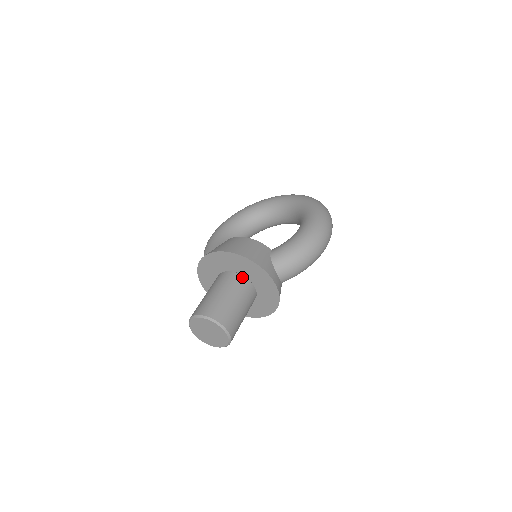
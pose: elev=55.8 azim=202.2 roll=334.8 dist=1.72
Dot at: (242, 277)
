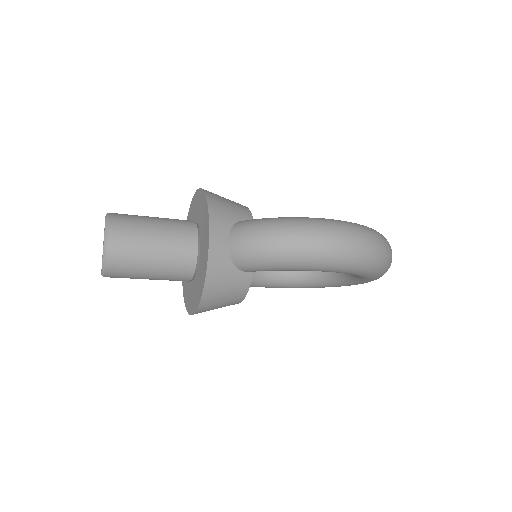
Dot at: (194, 225)
